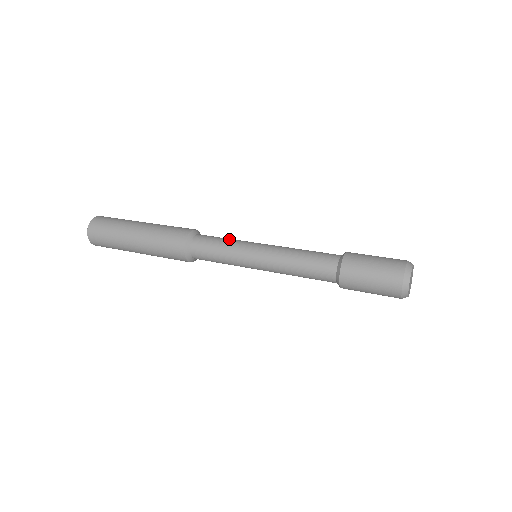
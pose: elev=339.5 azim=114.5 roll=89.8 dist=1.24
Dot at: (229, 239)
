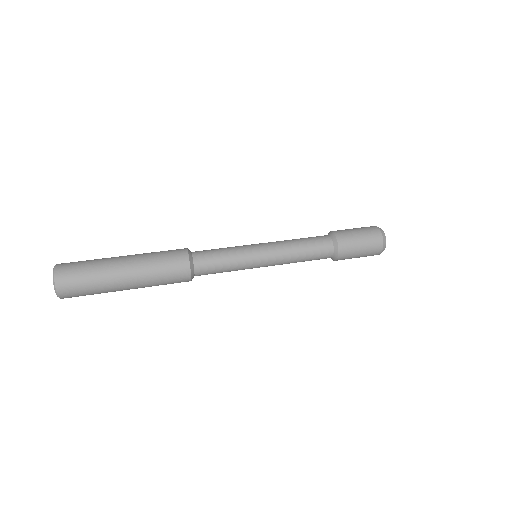
Dot at: (227, 247)
